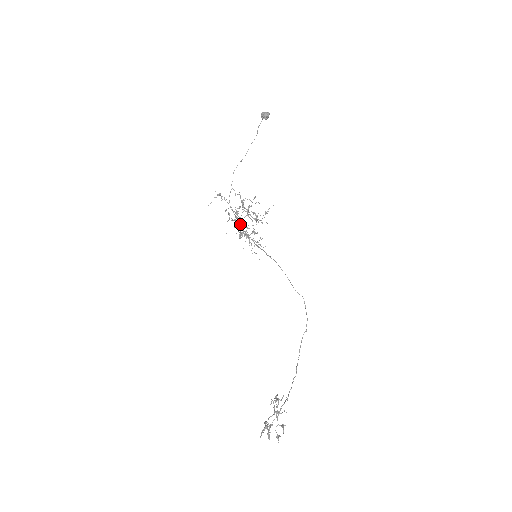
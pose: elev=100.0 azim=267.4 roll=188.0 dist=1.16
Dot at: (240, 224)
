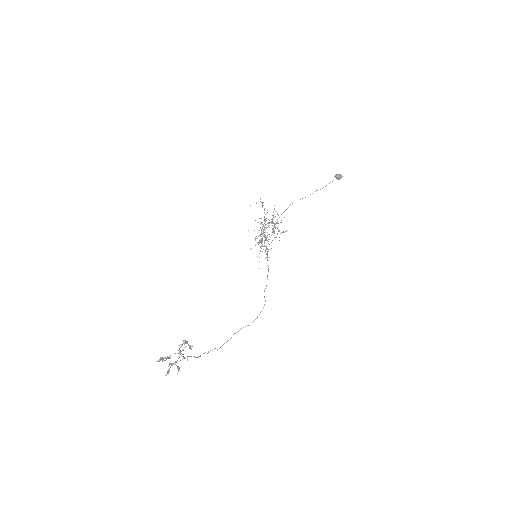
Dot at: occluded
